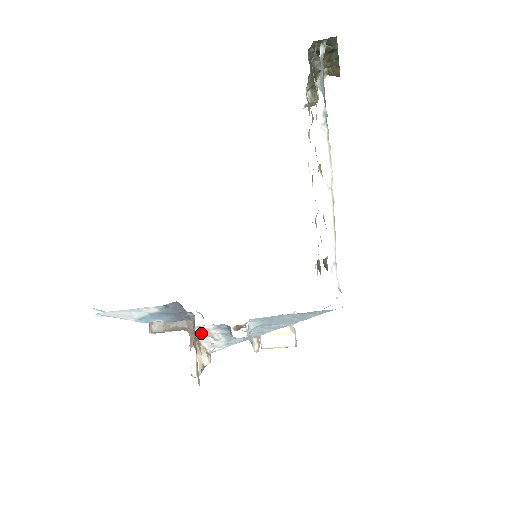
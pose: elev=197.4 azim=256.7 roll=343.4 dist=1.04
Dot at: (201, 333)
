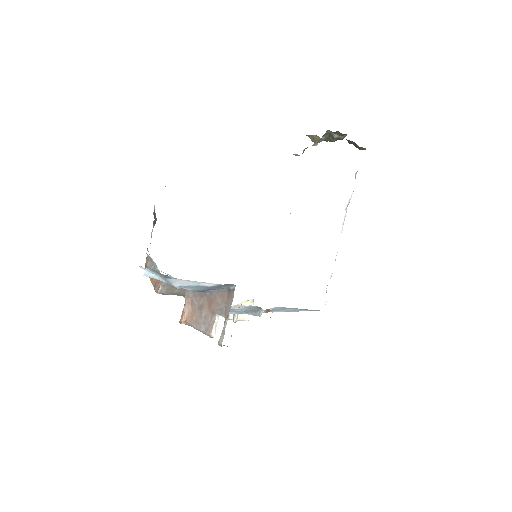
Dot at: occluded
